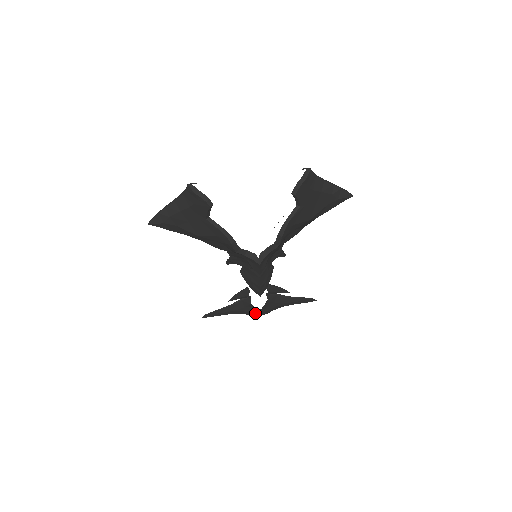
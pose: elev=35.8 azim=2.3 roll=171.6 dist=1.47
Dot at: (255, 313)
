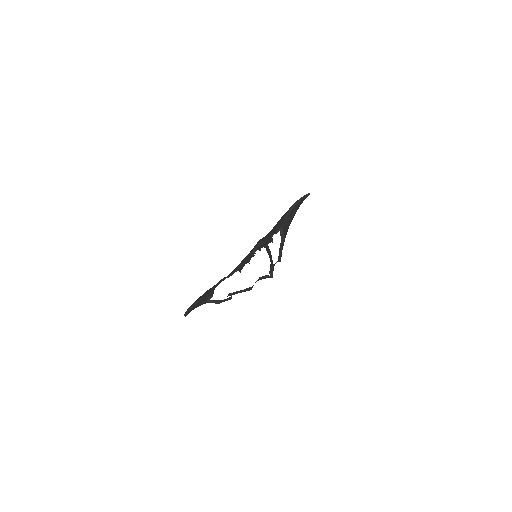
Dot at: occluded
